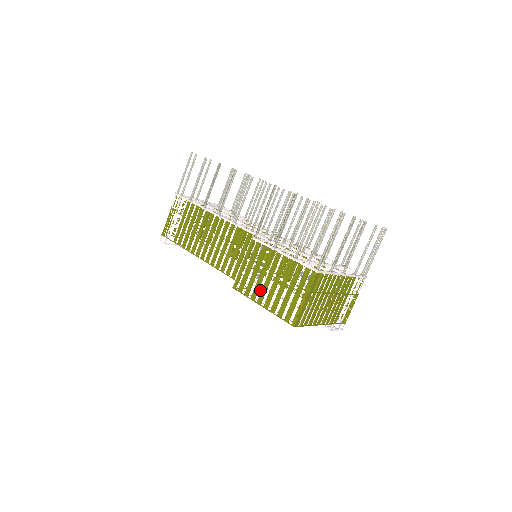
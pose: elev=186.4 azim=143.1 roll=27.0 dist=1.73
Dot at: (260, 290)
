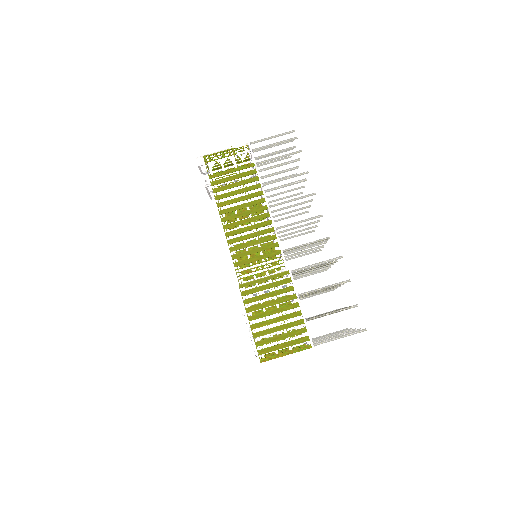
Dot at: (259, 311)
